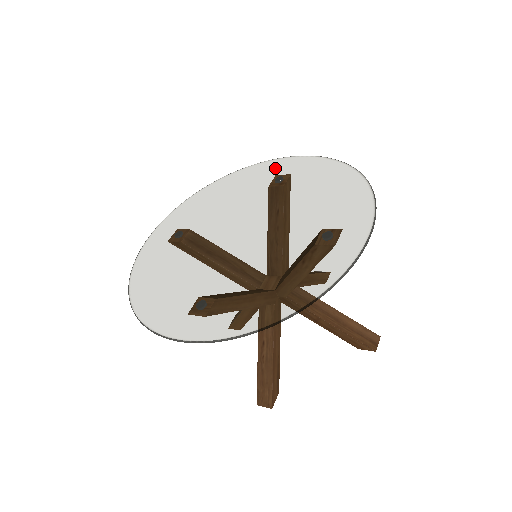
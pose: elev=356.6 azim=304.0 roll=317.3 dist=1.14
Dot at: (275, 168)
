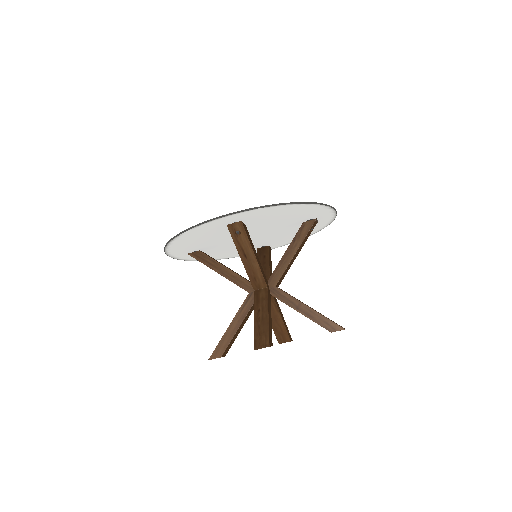
Dot at: occluded
